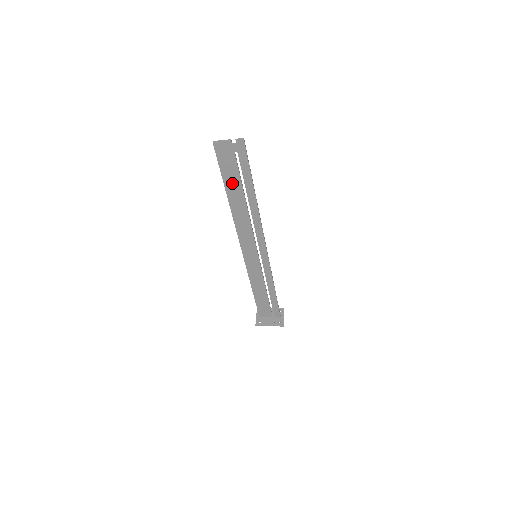
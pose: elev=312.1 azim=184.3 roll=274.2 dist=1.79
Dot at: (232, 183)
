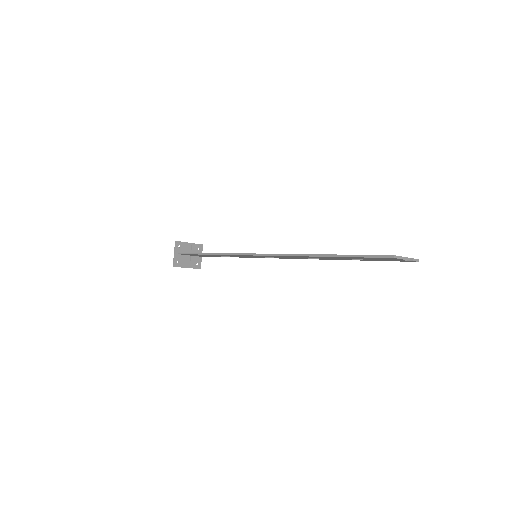
Dot at: (343, 258)
